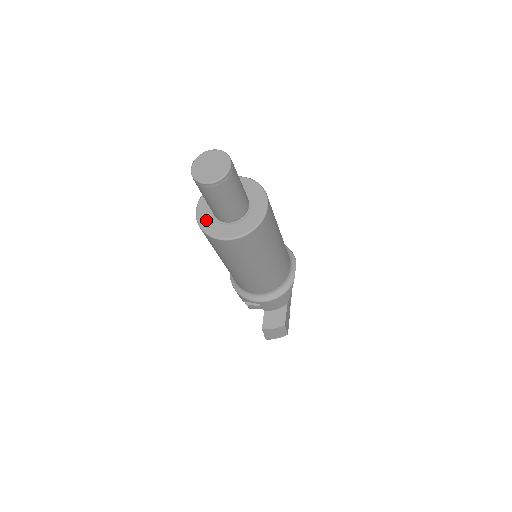
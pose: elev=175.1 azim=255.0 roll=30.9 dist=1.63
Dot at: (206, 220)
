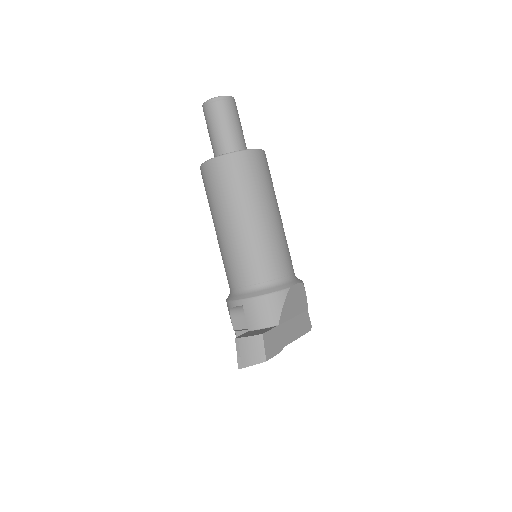
Dot at: occluded
